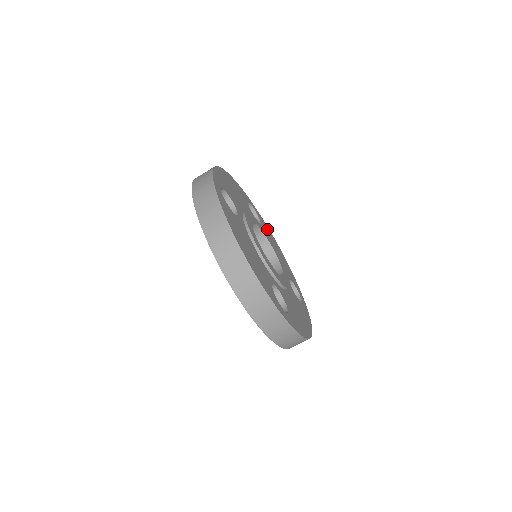
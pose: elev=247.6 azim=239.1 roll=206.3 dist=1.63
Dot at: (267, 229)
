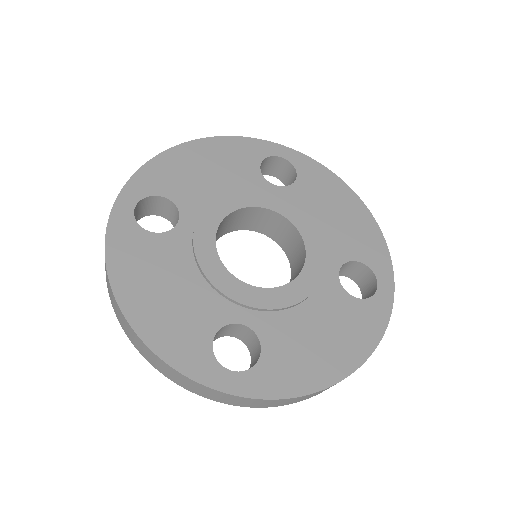
Dot at: (162, 172)
